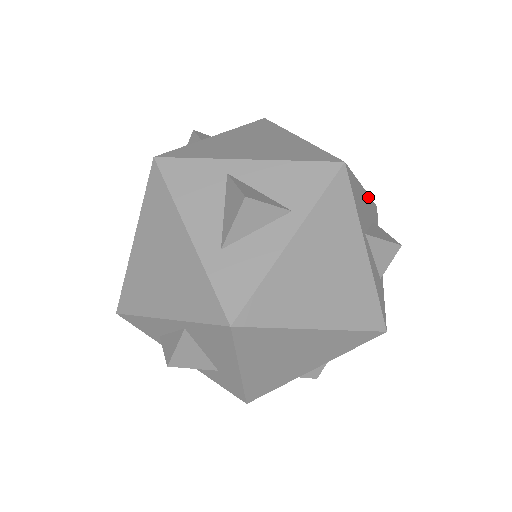
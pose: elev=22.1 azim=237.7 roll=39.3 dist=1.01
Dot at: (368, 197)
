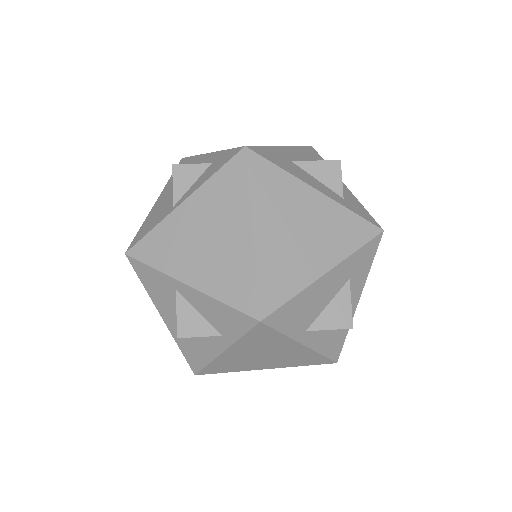
Dot at: (344, 263)
